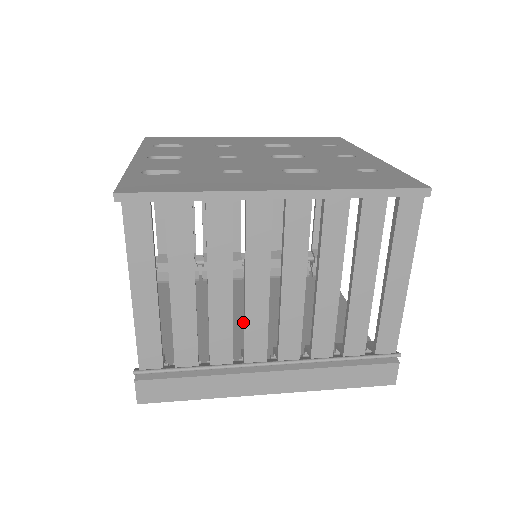
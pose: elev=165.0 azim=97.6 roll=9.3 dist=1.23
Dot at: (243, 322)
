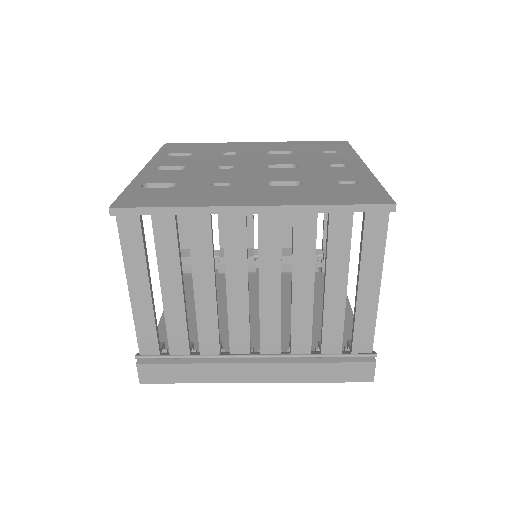
Dot at: occluded
